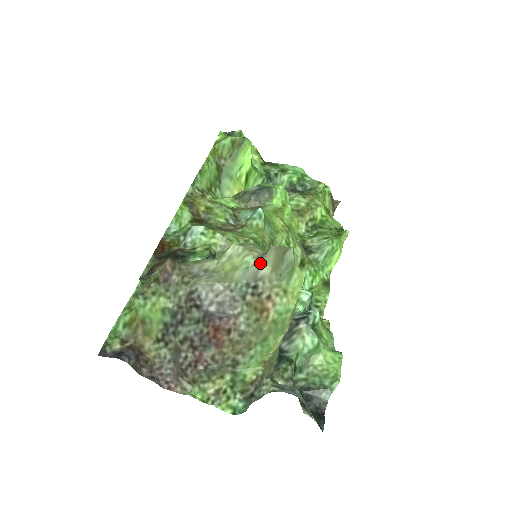
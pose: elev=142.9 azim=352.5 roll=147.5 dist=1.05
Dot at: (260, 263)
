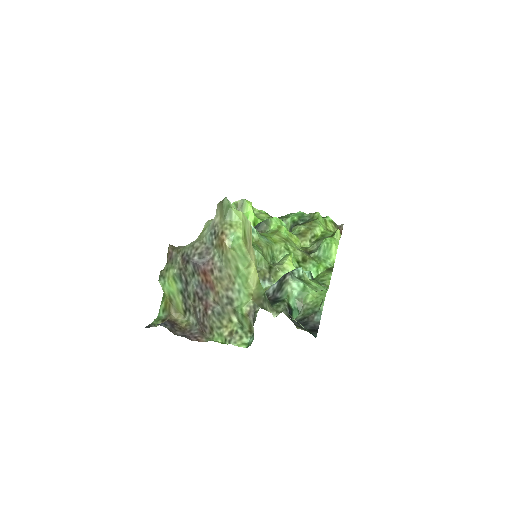
Dot at: (214, 218)
